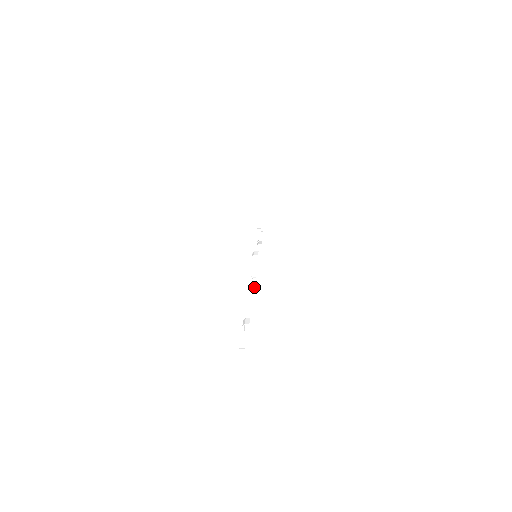
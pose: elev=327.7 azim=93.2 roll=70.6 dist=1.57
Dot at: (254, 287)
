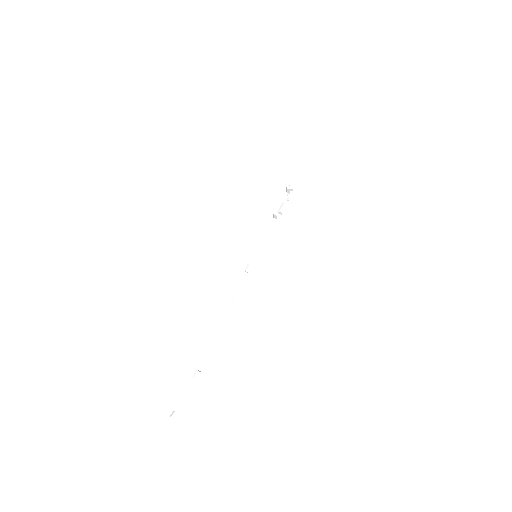
Dot at: occluded
